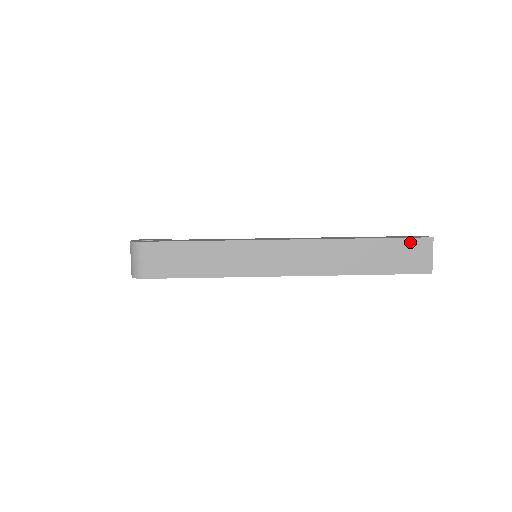
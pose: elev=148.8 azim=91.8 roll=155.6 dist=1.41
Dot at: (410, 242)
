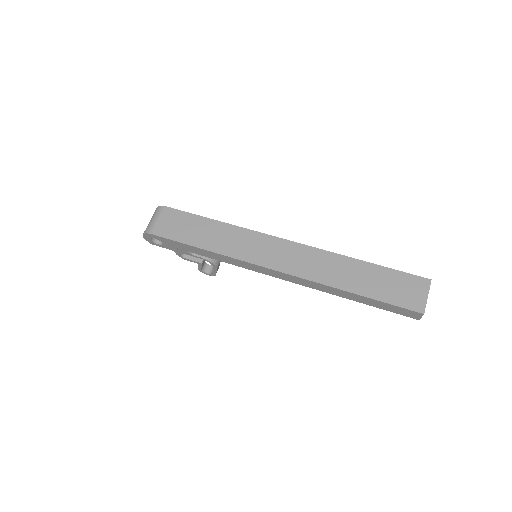
Dot at: (406, 277)
